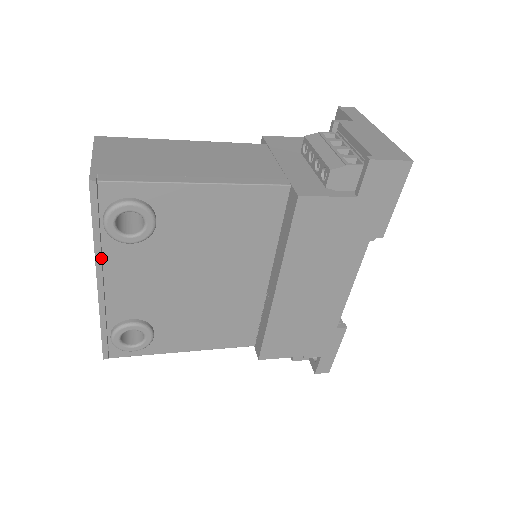
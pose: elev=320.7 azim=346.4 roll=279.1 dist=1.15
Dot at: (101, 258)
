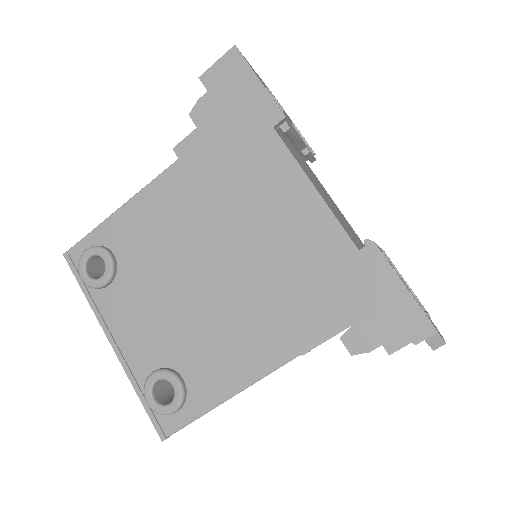
Dot at: (100, 315)
